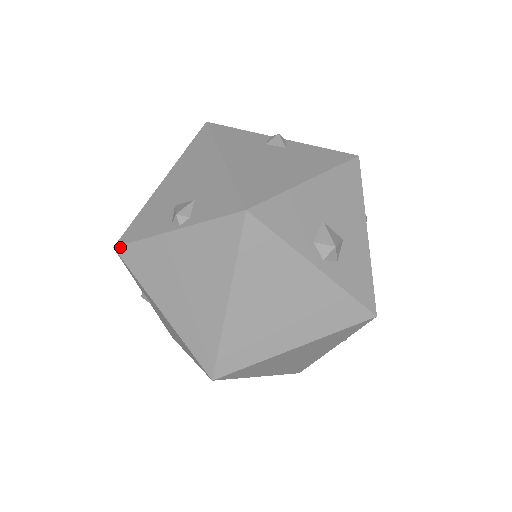
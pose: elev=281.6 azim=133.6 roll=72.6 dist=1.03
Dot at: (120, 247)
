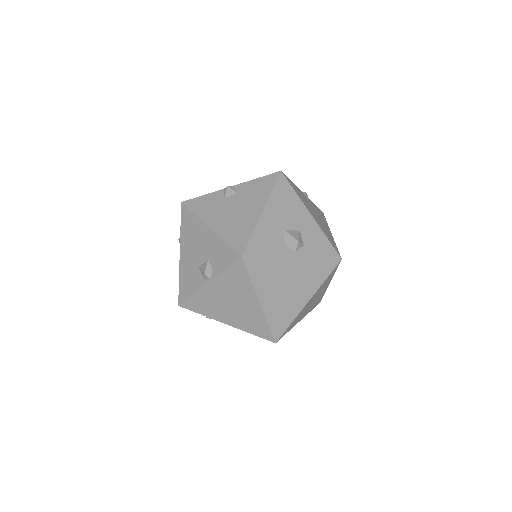
Dot at: (182, 304)
